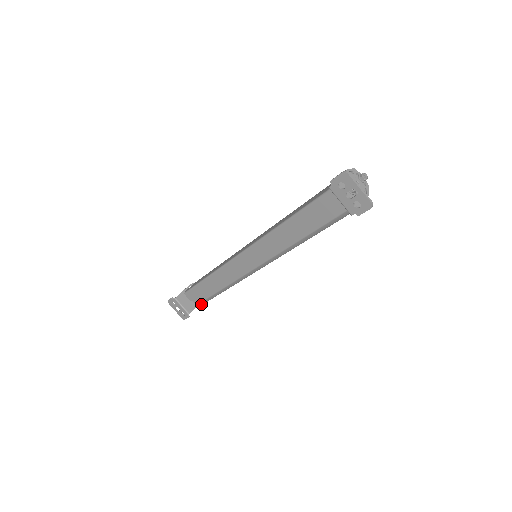
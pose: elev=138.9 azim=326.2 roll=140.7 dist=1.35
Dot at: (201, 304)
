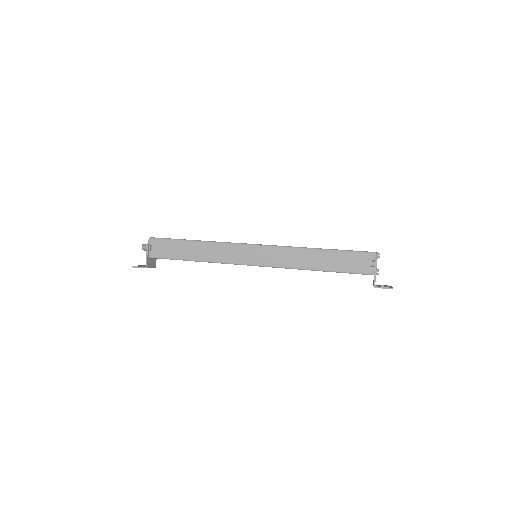
Dot at: occluded
